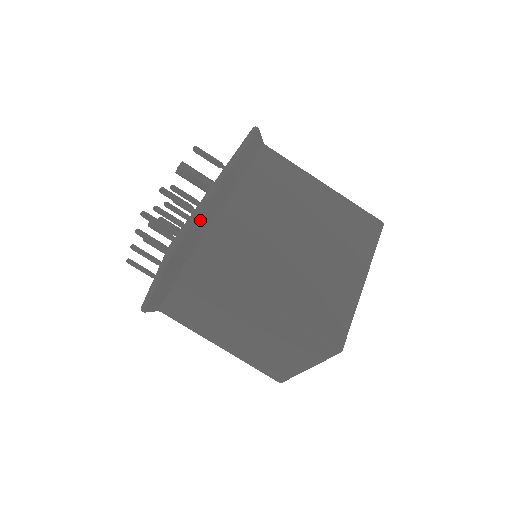
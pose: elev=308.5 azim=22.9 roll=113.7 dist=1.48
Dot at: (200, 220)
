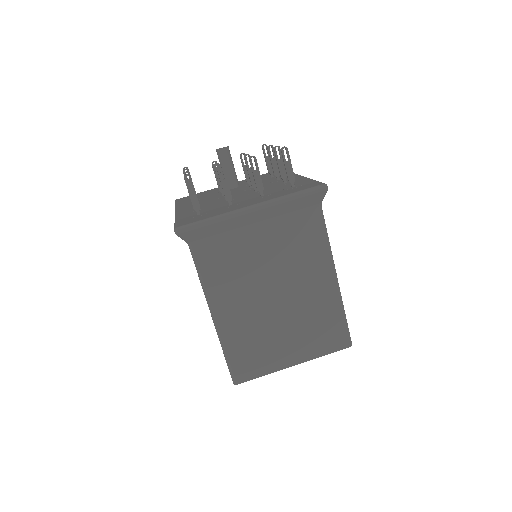
Dot at: occluded
